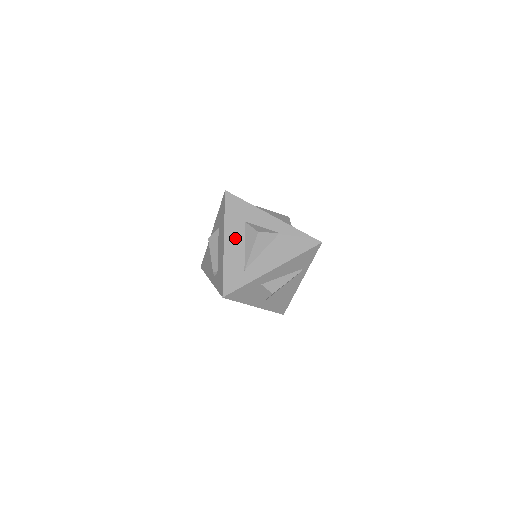
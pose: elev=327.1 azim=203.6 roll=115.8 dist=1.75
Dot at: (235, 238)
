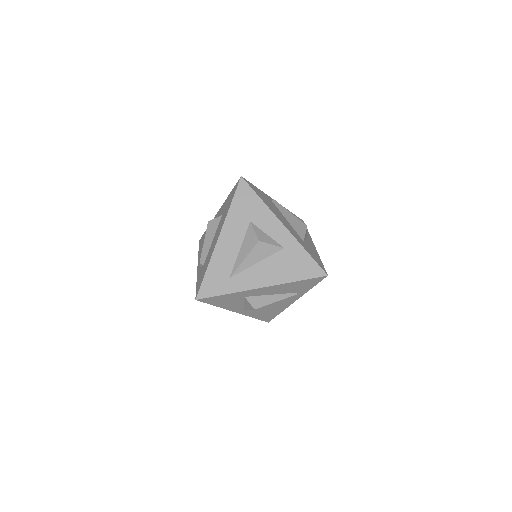
Dot at: (232, 237)
